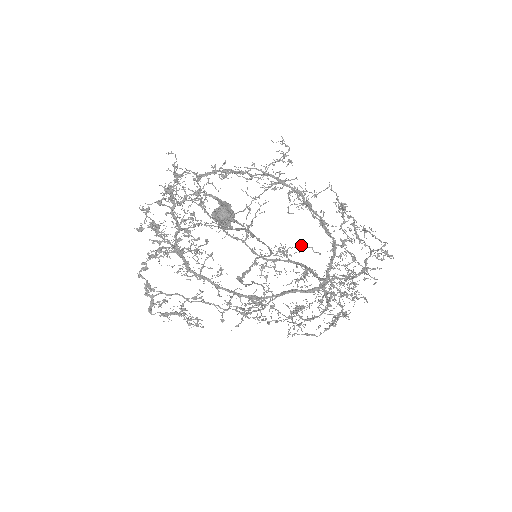
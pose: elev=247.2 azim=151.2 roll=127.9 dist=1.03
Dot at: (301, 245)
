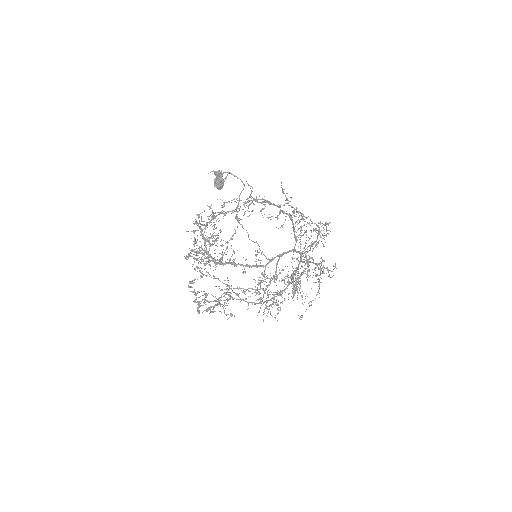
Dot at: occluded
